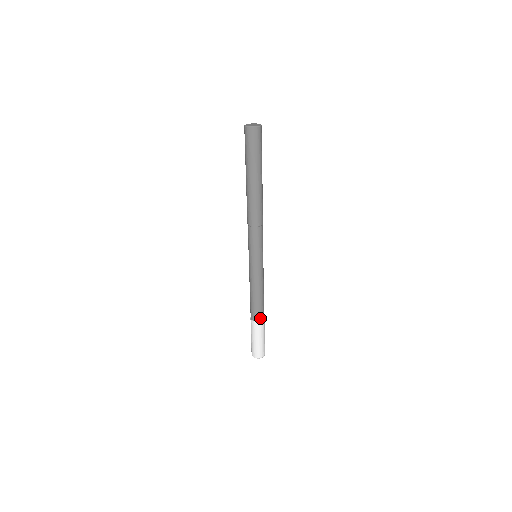
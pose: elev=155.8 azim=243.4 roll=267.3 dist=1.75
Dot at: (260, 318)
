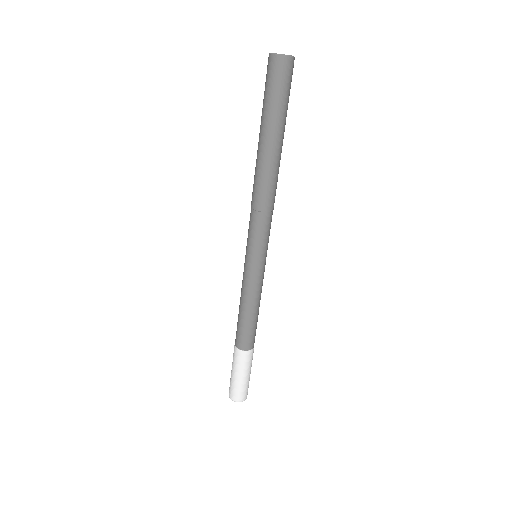
Dot at: (253, 344)
